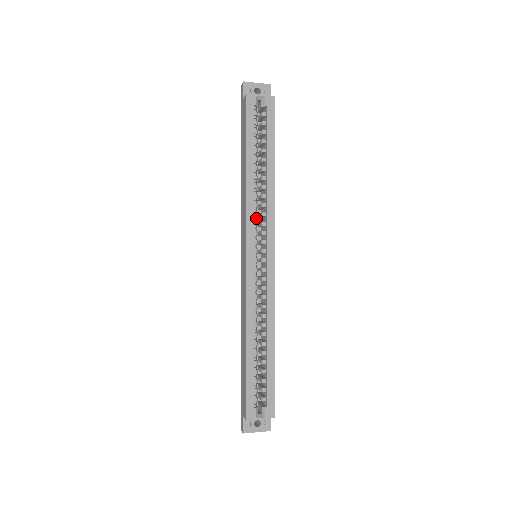
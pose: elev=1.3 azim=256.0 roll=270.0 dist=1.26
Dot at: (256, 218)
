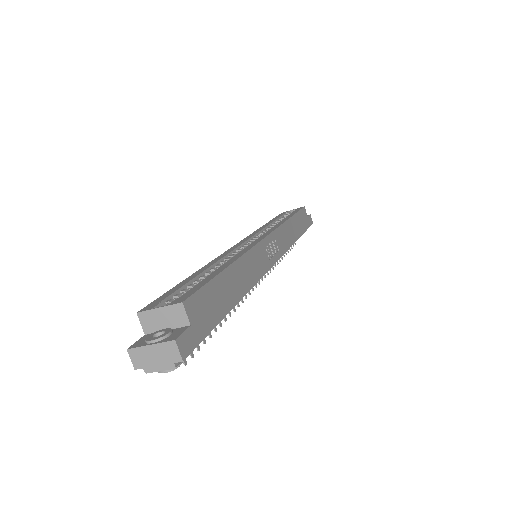
Dot at: occluded
